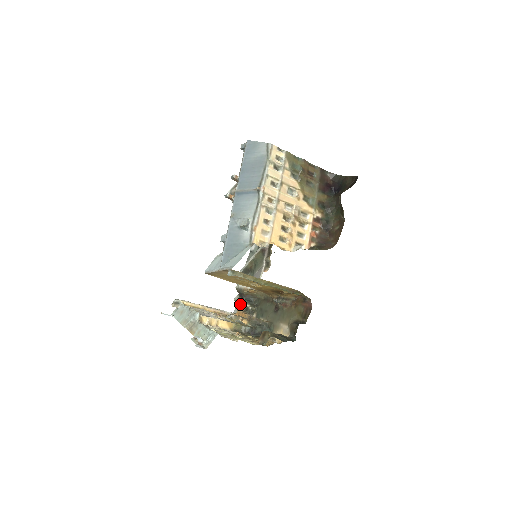
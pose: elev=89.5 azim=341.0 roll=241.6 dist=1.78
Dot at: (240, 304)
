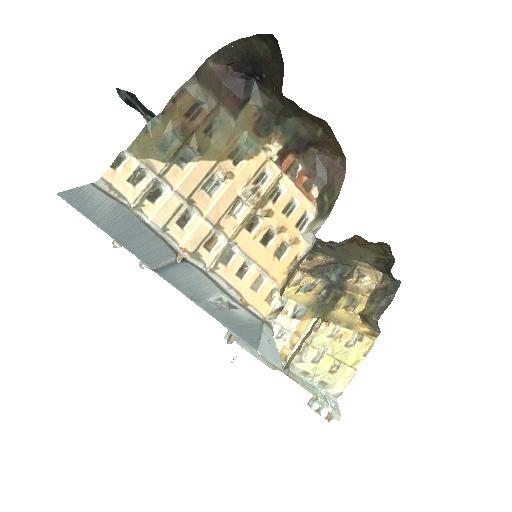
Dot at: occluded
